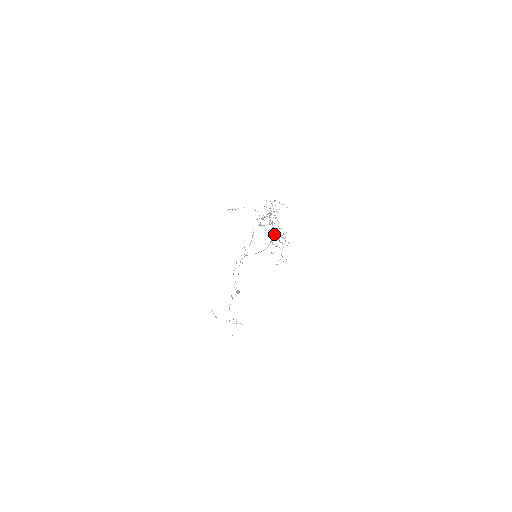
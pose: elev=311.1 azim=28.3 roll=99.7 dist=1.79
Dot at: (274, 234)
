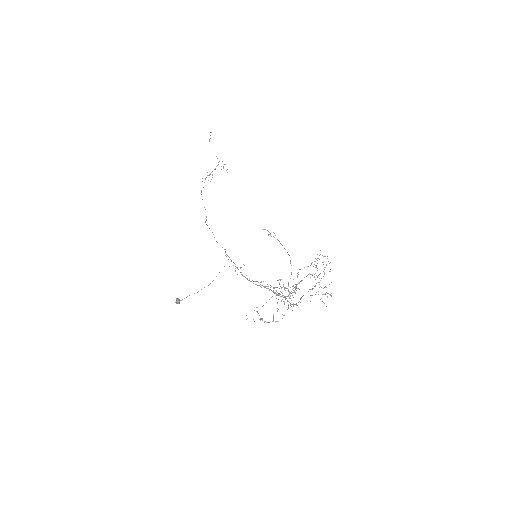
Dot at: (283, 297)
